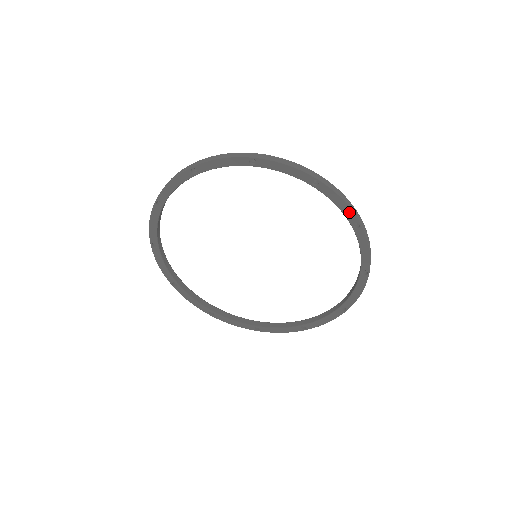
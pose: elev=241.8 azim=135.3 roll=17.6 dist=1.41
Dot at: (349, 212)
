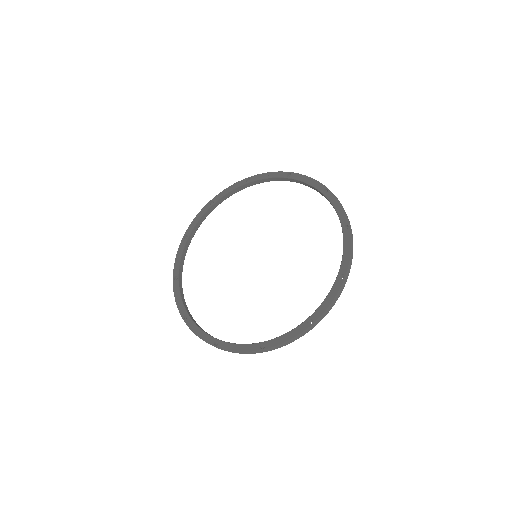
Dot at: (346, 262)
